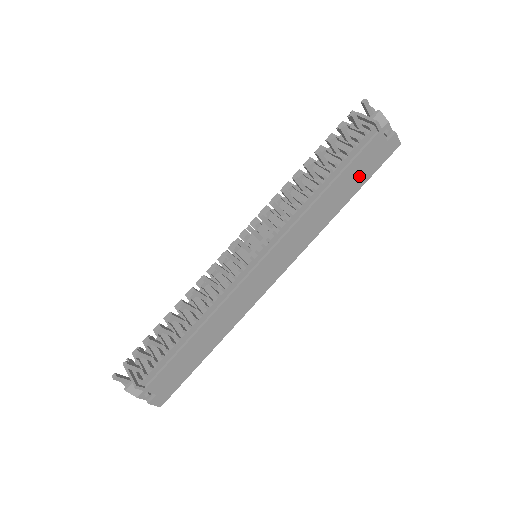
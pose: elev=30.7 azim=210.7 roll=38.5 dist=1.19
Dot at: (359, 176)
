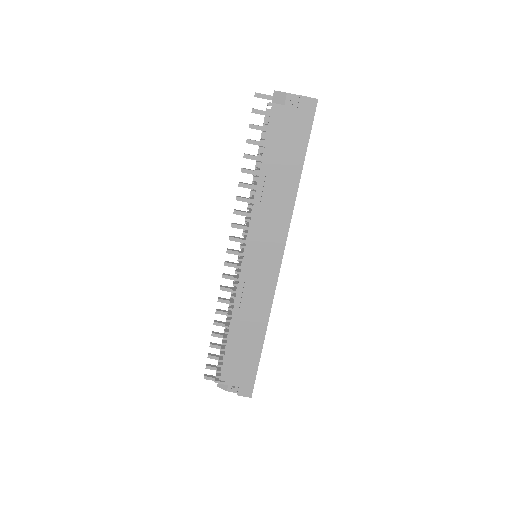
Dot at: (292, 151)
